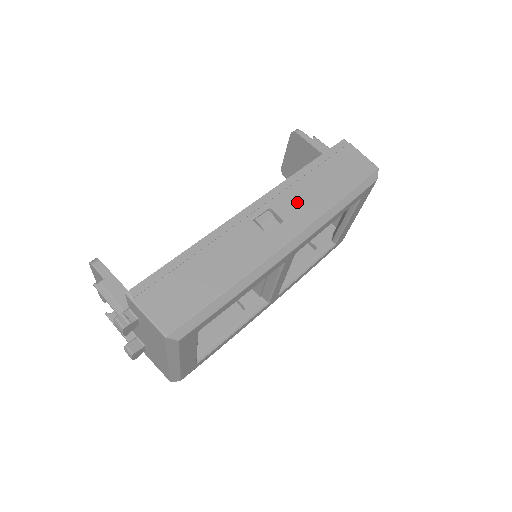
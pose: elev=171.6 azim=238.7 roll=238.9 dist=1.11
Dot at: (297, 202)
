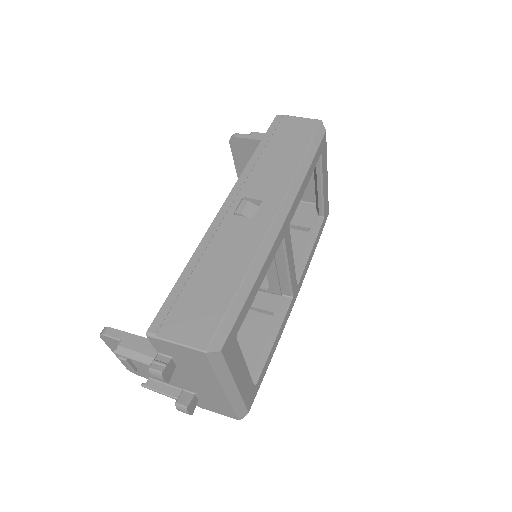
Dot at: (265, 180)
